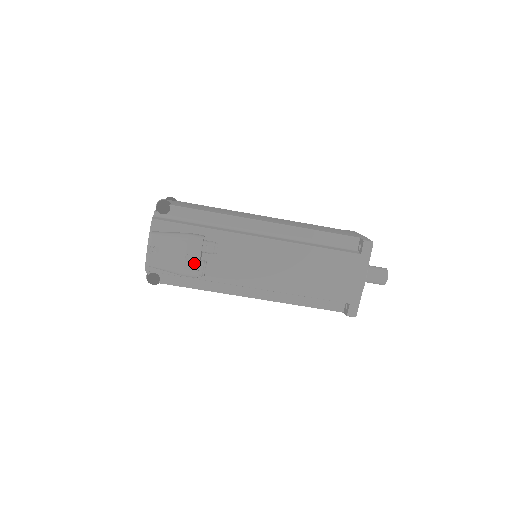
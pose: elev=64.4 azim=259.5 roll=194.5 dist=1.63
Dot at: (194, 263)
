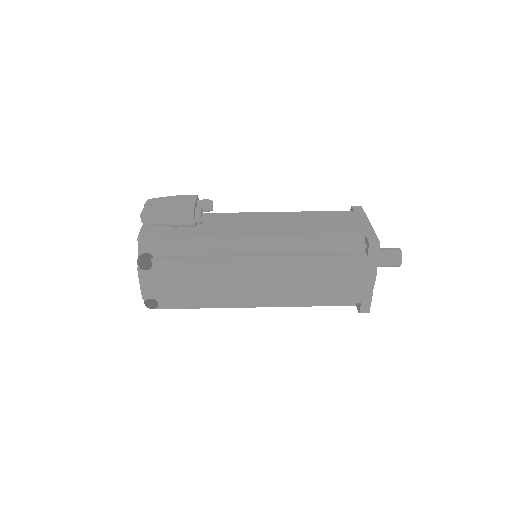
Dot at: (190, 203)
